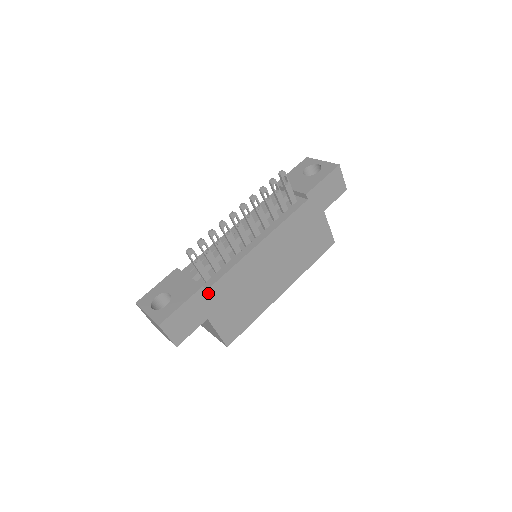
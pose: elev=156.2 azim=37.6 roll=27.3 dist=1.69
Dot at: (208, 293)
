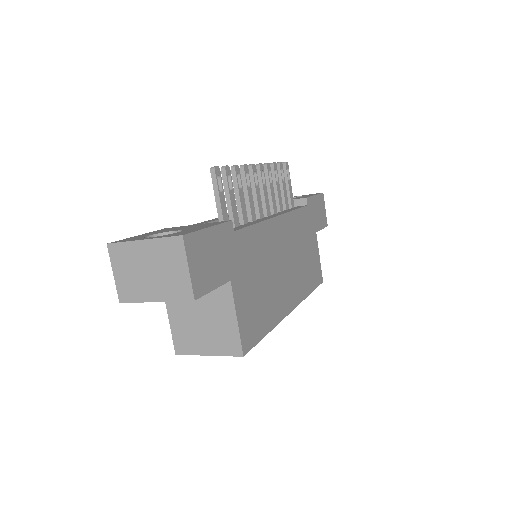
Dot at: (235, 237)
